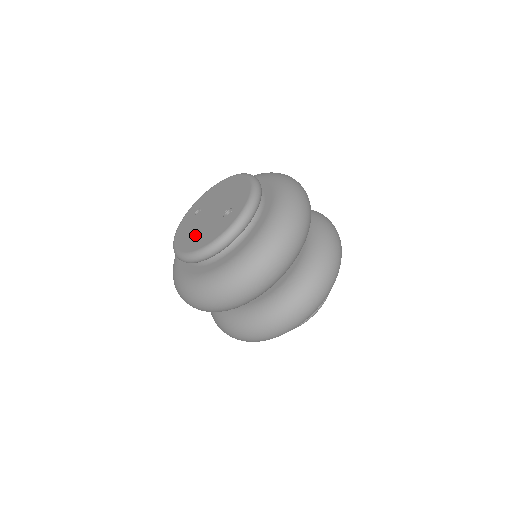
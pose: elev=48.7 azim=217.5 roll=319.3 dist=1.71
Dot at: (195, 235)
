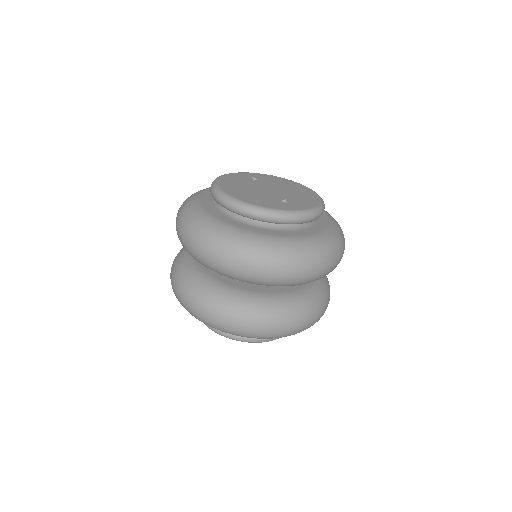
Dot at: (243, 189)
